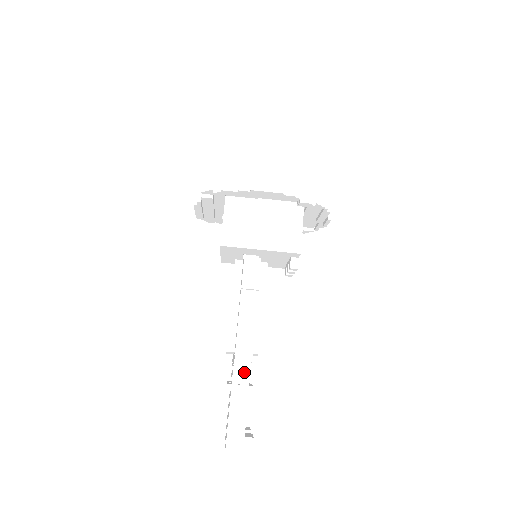
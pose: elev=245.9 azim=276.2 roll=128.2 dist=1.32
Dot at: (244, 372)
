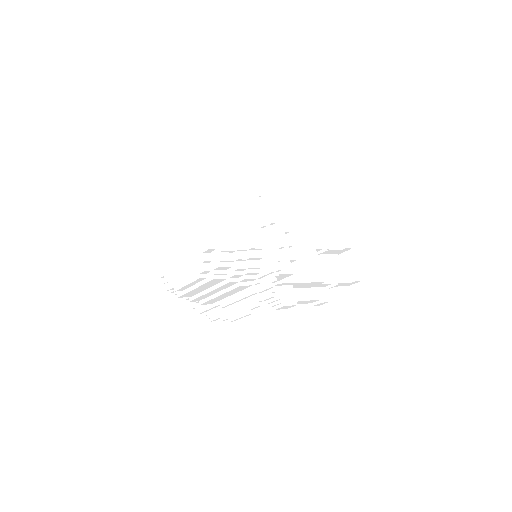
Dot at: (325, 285)
